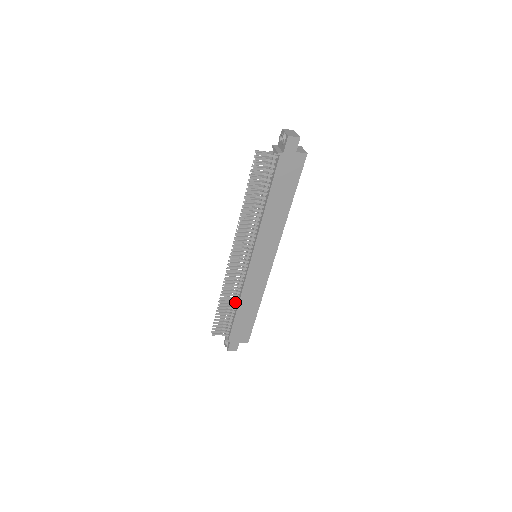
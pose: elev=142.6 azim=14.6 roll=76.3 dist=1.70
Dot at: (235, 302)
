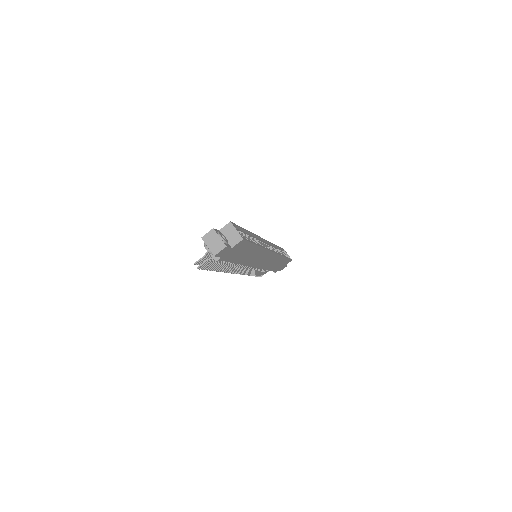
Dot at: occluded
